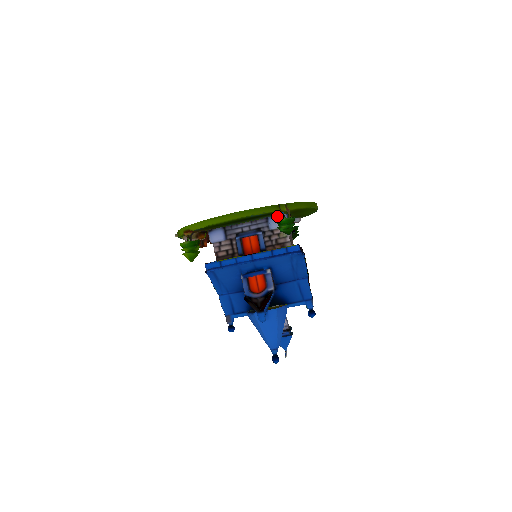
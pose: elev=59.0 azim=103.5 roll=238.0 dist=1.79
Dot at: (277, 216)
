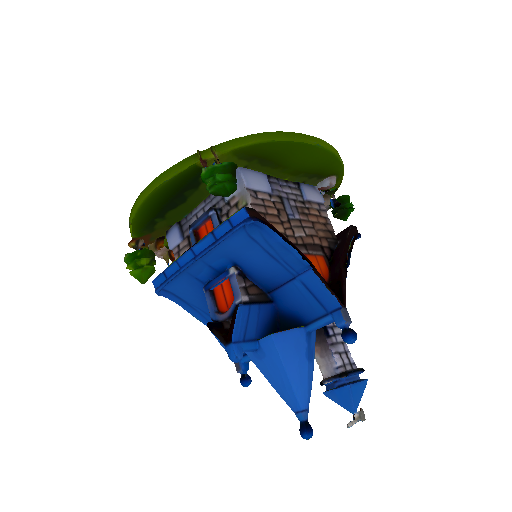
Dot at: occluded
